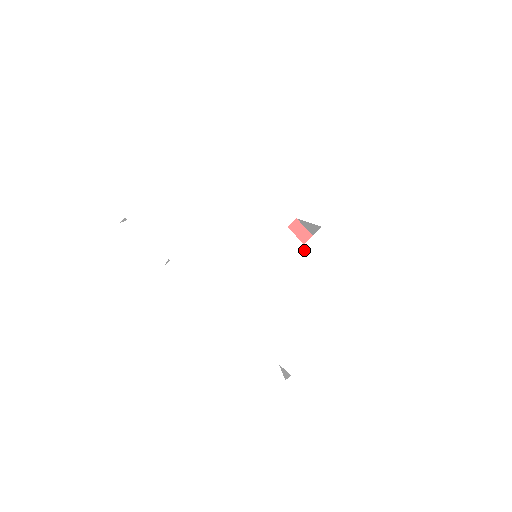
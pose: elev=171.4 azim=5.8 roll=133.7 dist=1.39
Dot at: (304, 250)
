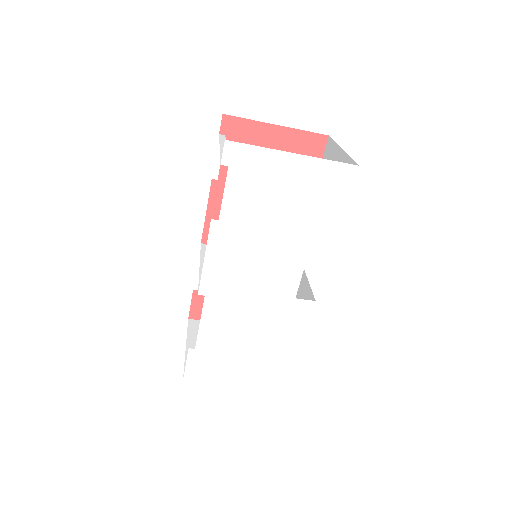
Dot at: (291, 301)
